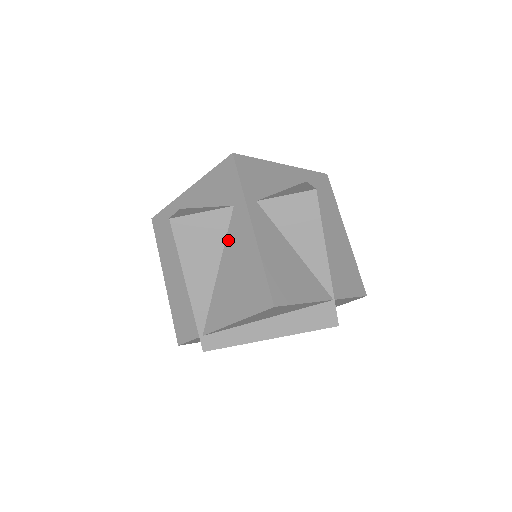
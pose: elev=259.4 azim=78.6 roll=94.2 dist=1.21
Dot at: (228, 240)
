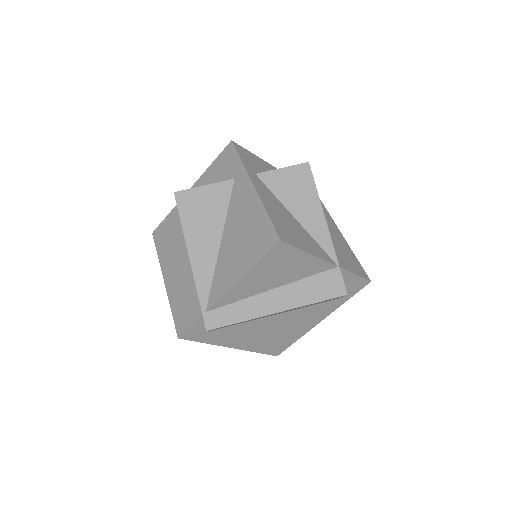
Dot at: (230, 209)
